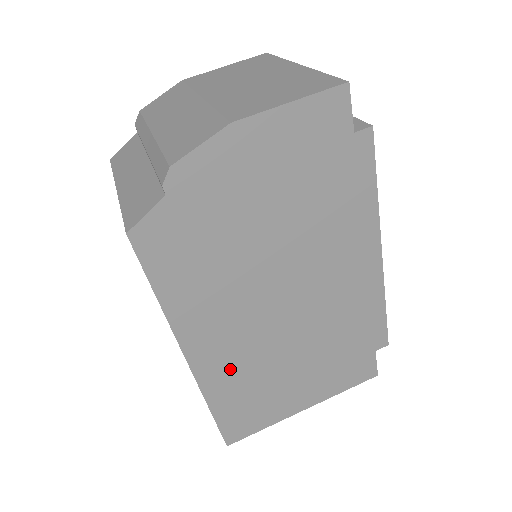
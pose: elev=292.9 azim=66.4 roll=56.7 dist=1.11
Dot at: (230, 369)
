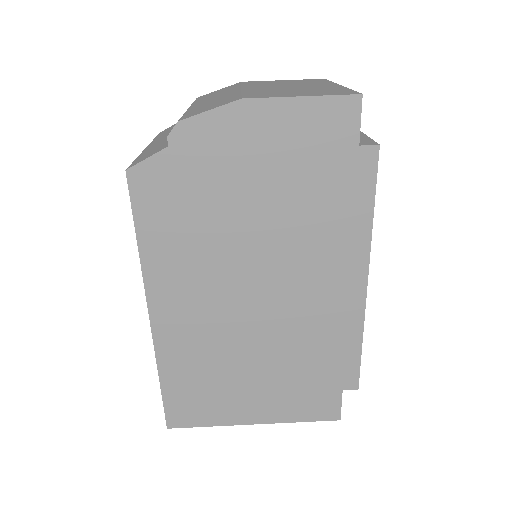
Dot at: (188, 344)
